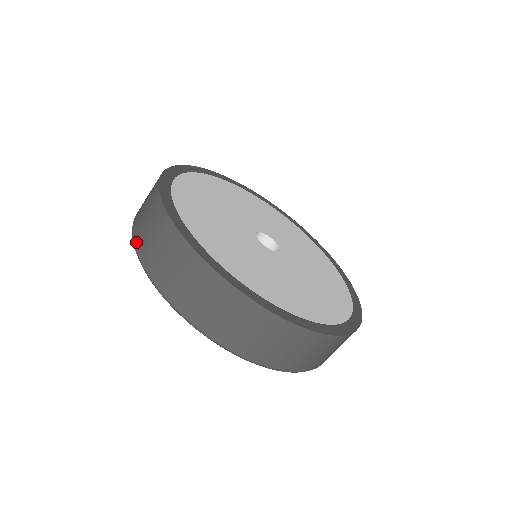
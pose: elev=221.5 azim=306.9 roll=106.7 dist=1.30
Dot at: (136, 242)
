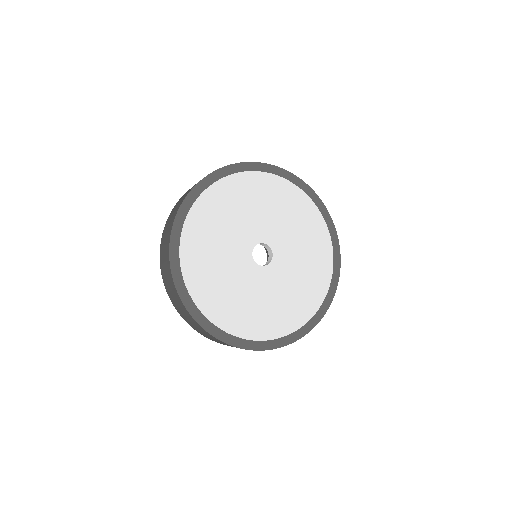
Dot at: (164, 284)
